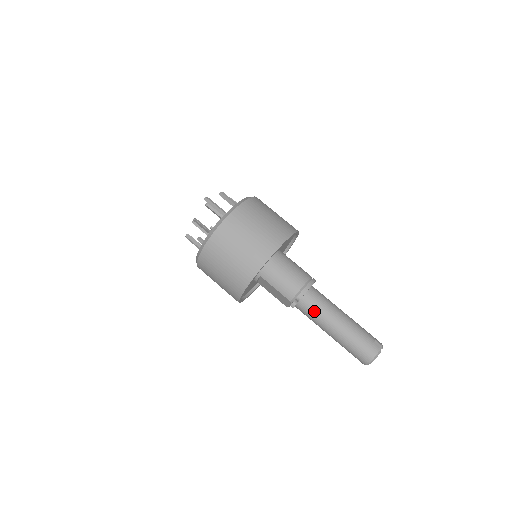
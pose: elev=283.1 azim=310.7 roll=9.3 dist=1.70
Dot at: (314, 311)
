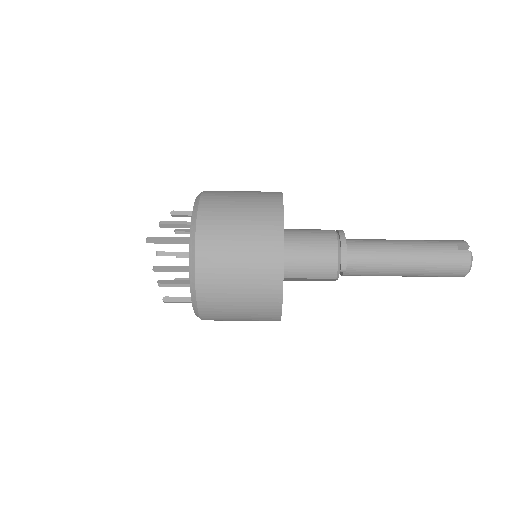
Dot at: (369, 268)
